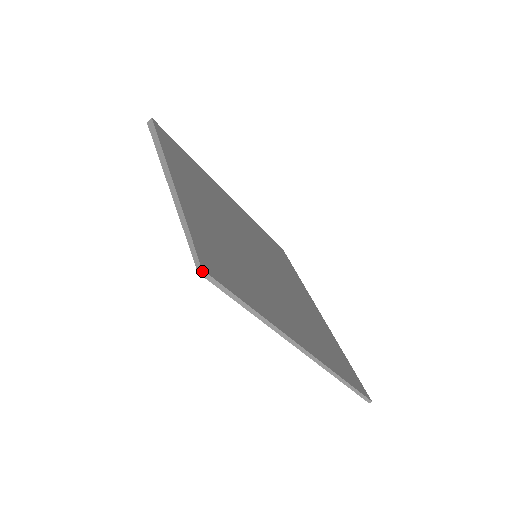
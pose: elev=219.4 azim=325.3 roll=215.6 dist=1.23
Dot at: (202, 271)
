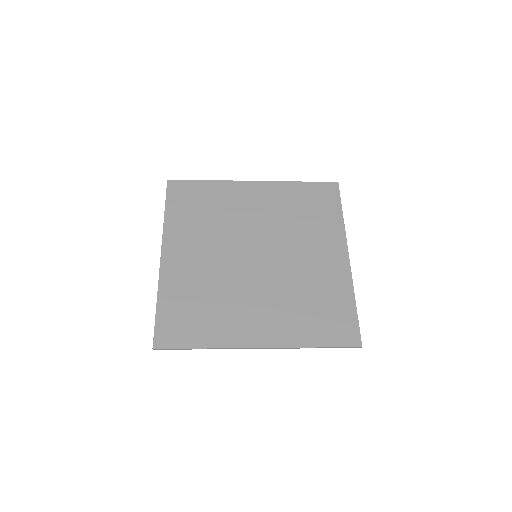
Dot at: (154, 349)
